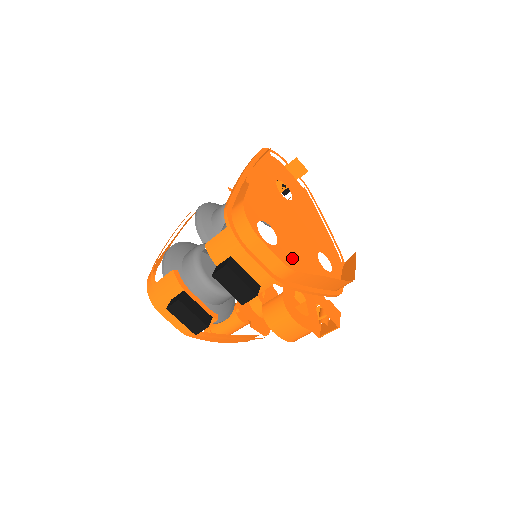
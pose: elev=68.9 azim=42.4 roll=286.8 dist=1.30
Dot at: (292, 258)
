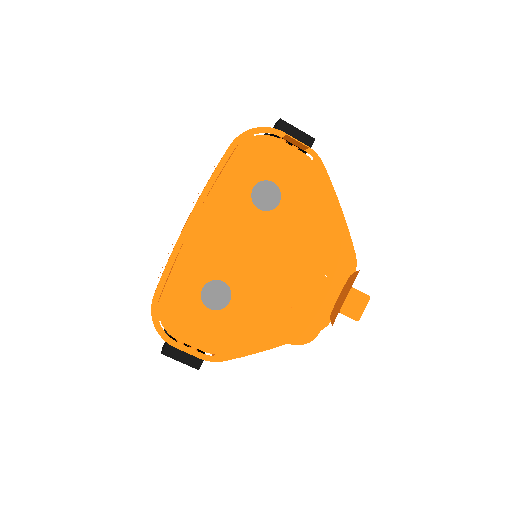
Dot at: (252, 311)
